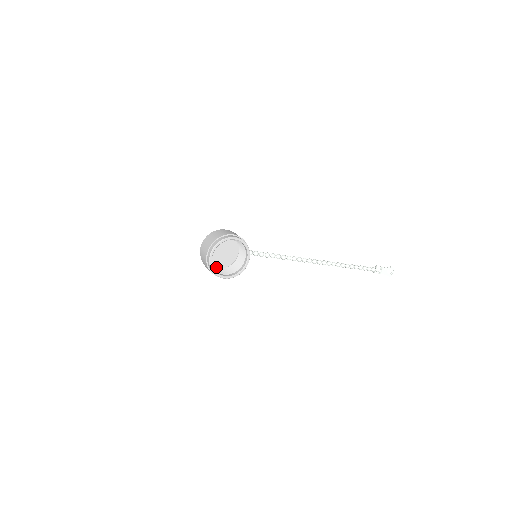
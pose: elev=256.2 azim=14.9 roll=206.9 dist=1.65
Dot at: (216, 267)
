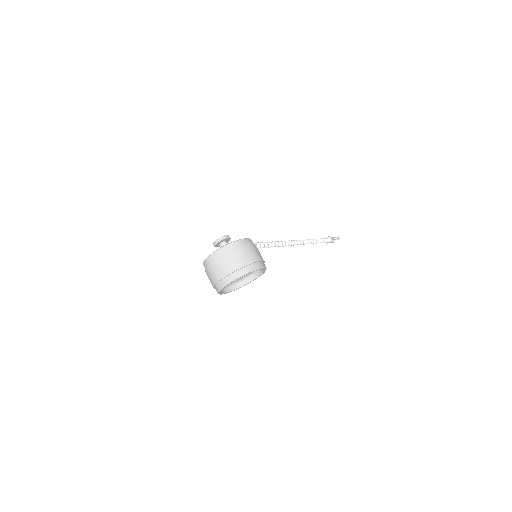
Dot at: occluded
